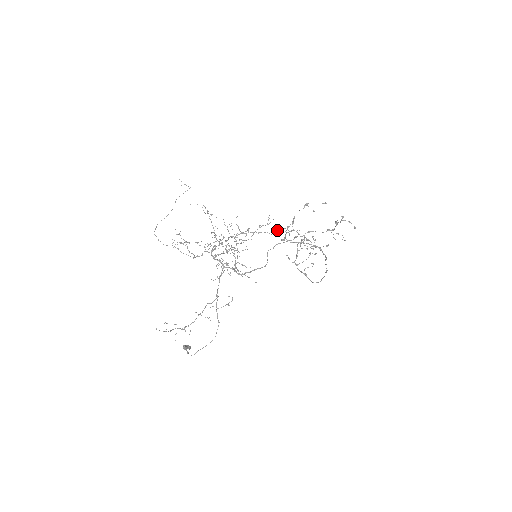
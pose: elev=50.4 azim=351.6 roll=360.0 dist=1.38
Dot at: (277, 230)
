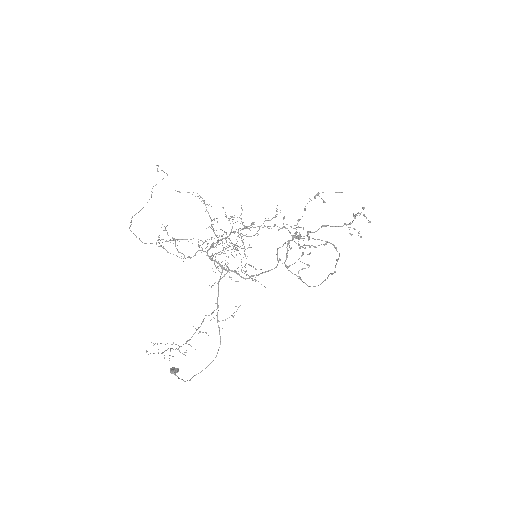
Dot at: (286, 224)
